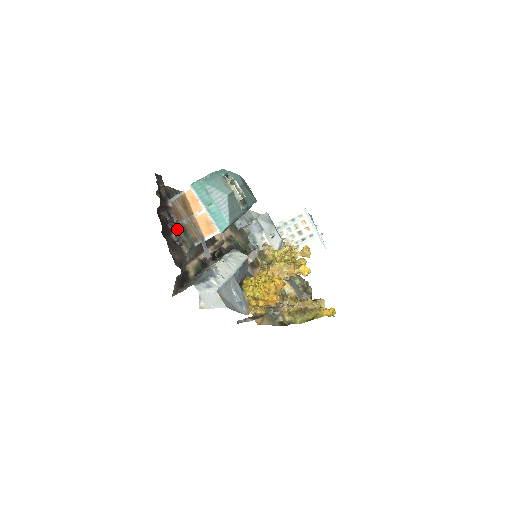
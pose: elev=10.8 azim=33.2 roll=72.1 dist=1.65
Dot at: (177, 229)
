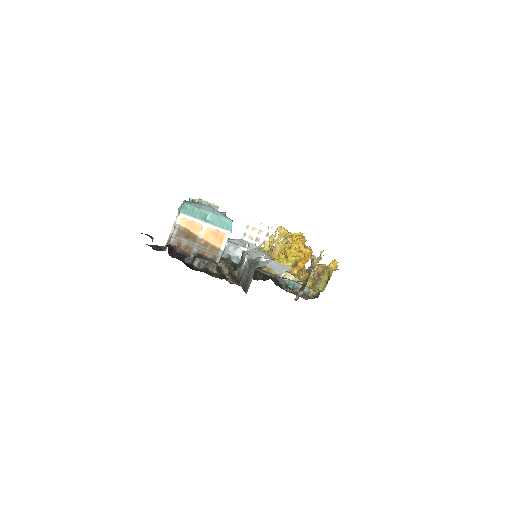
Dot at: (195, 259)
